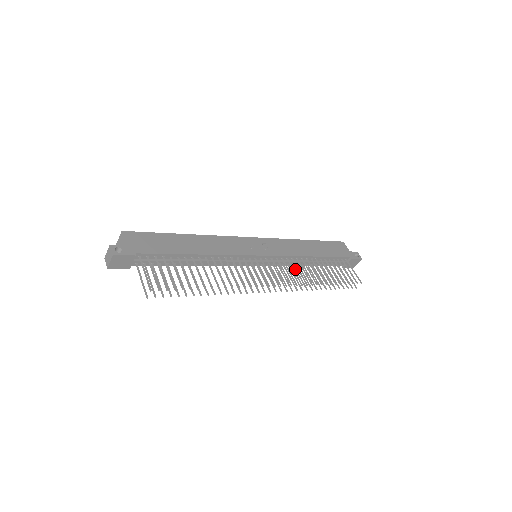
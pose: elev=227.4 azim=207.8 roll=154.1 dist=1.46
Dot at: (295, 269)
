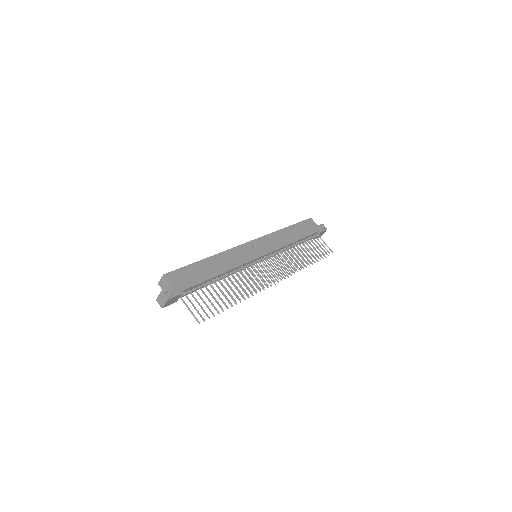
Dot at: (284, 256)
